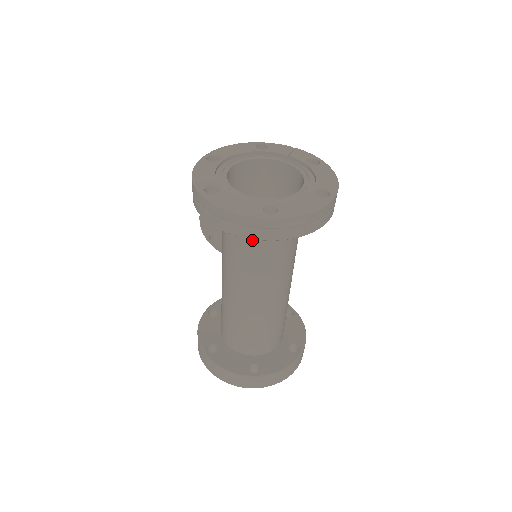
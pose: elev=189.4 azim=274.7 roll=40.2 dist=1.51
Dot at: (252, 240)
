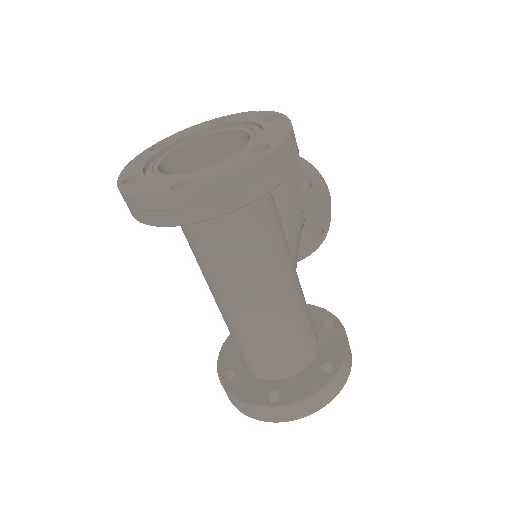
Dot at: (199, 231)
